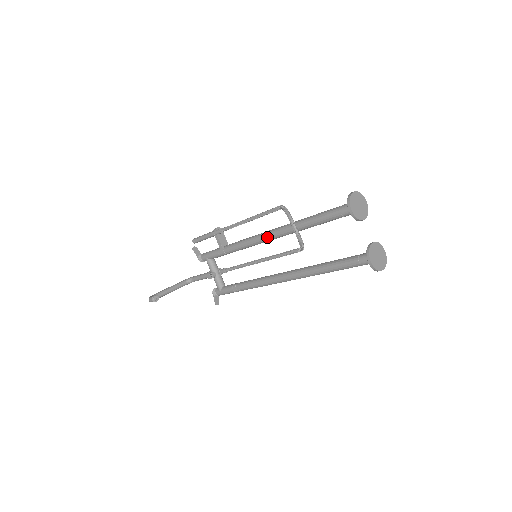
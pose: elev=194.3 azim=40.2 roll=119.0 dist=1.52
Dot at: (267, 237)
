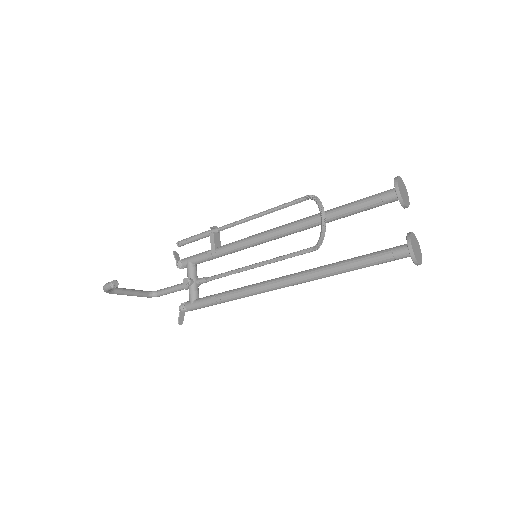
Dot at: (279, 231)
